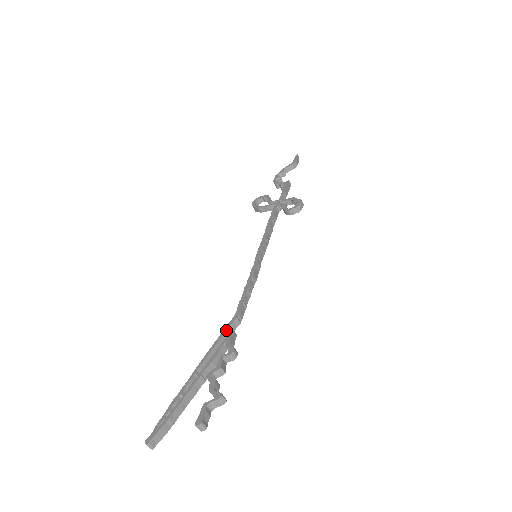
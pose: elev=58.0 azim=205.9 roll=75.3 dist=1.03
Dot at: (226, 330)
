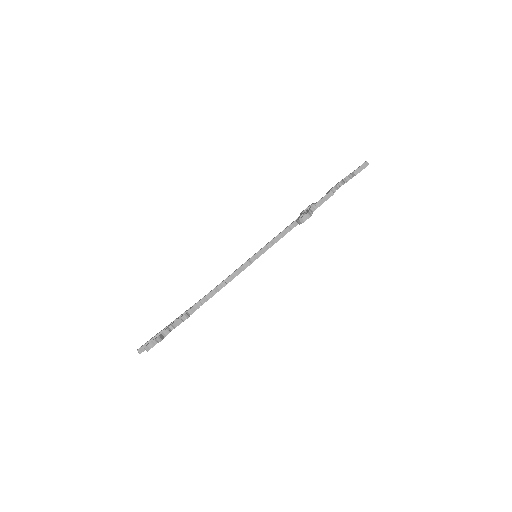
Dot at: (196, 303)
